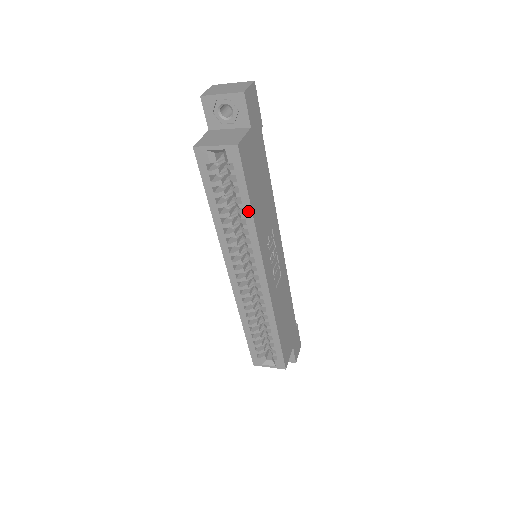
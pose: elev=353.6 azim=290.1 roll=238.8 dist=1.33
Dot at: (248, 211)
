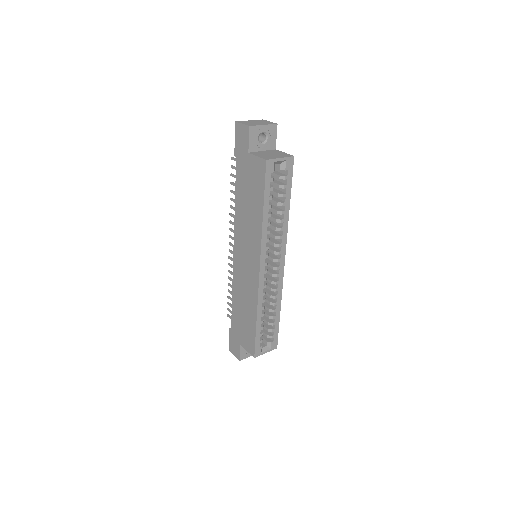
Dot at: (287, 207)
